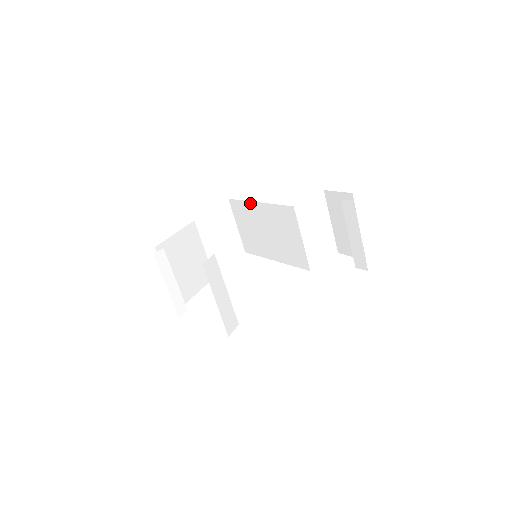
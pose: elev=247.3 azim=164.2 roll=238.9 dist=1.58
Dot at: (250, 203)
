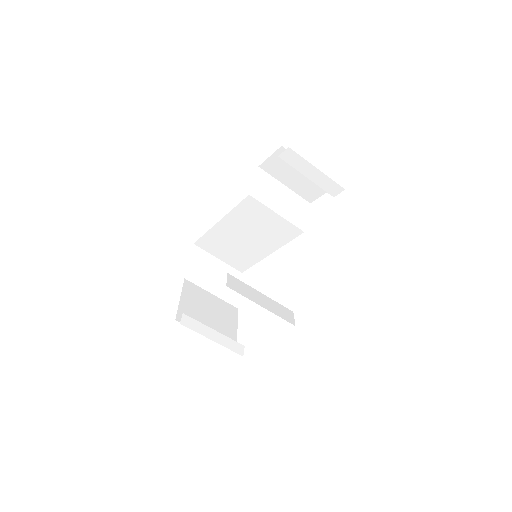
Dot at: (213, 229)
